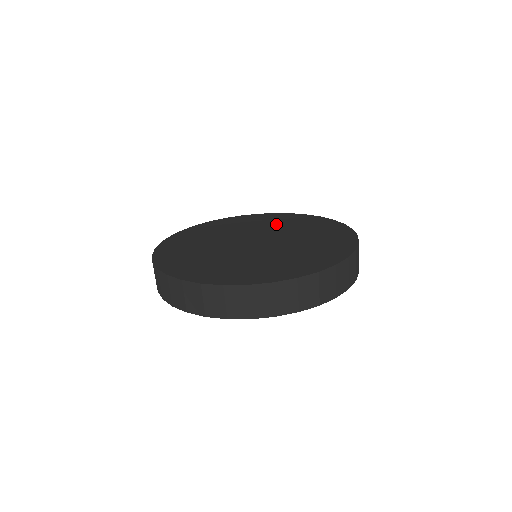
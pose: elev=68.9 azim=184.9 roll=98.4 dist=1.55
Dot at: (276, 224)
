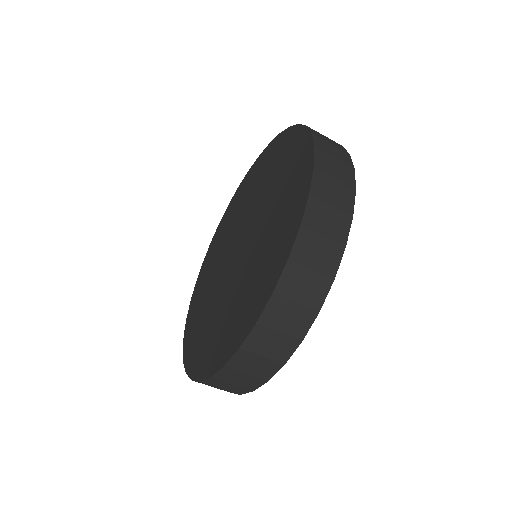
Dot at: (225, 234)
